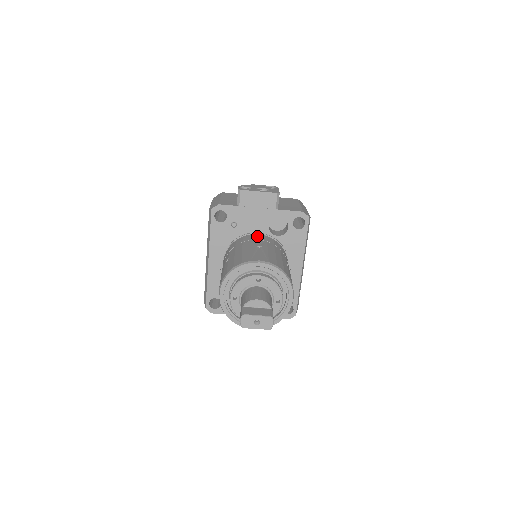
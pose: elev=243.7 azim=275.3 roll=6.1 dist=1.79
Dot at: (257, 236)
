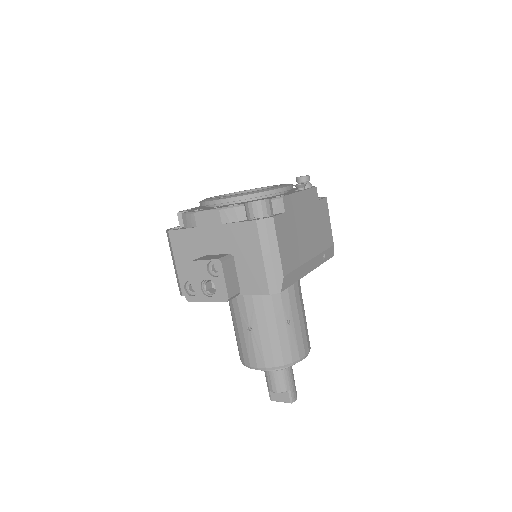
Dot at: (241, 295)
